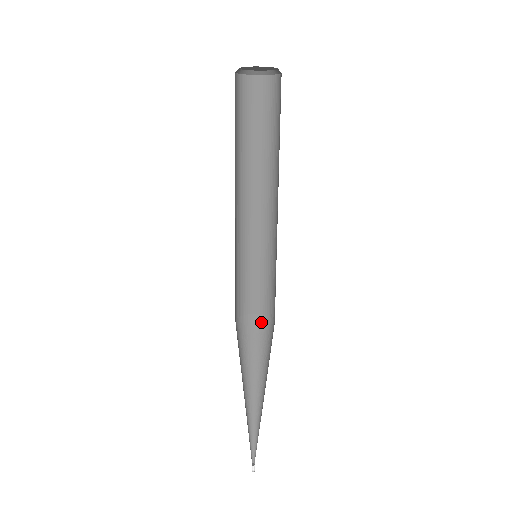
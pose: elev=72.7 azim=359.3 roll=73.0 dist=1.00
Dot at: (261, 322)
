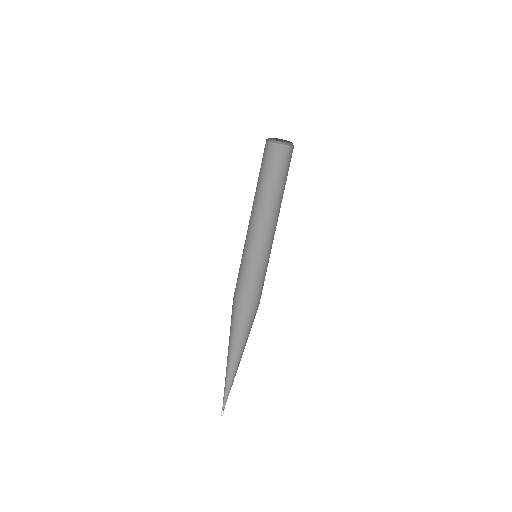
Dot at: (249, 304)
